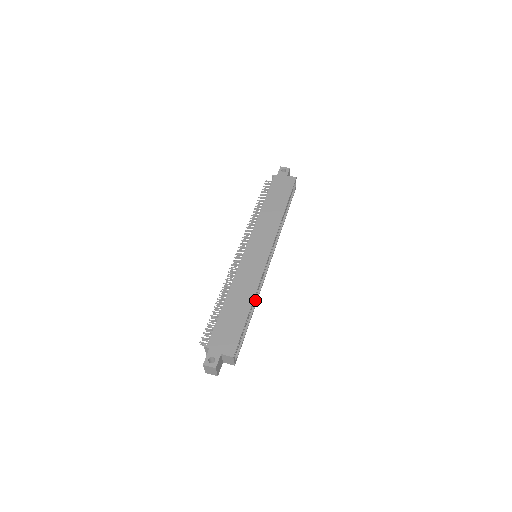
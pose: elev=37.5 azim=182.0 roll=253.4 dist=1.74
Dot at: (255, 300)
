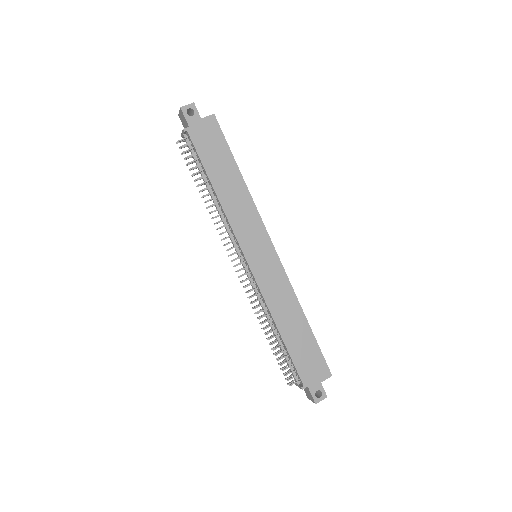
Dot at: occluded
